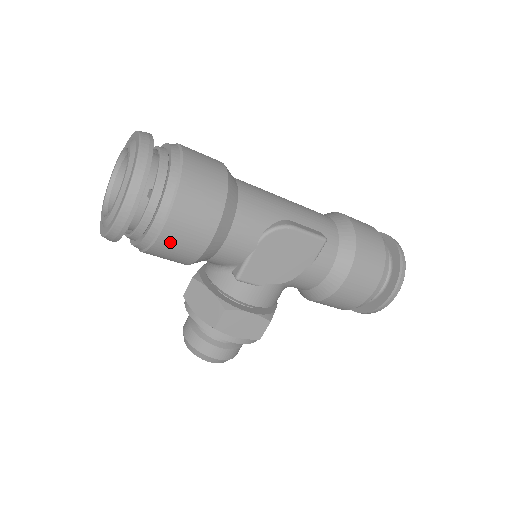
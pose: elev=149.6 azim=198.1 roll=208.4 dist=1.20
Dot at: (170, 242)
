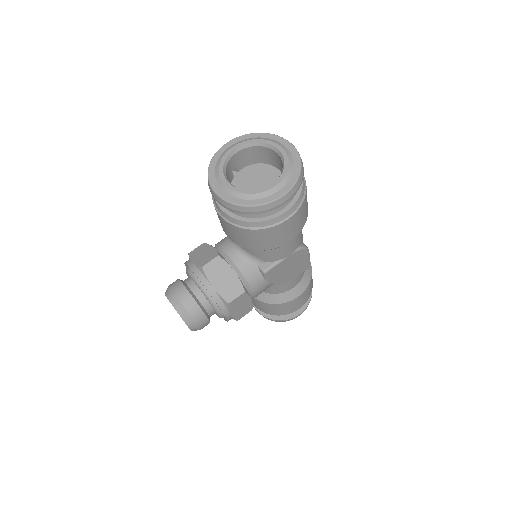
Dot at: (274, 232)
